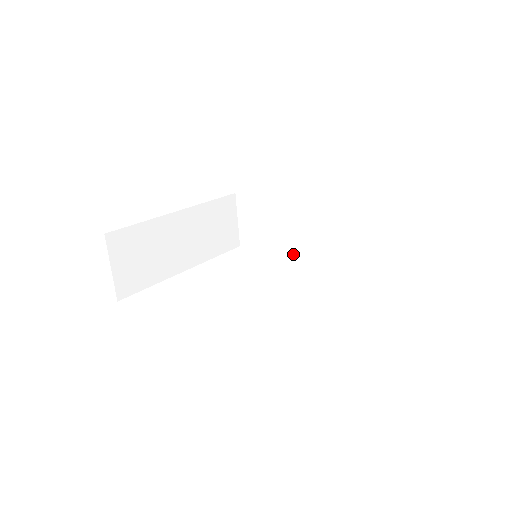
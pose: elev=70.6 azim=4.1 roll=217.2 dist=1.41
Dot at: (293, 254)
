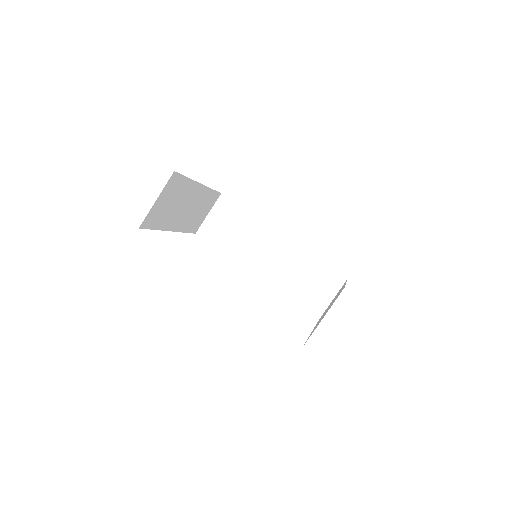
Dot at: (243, 265)
